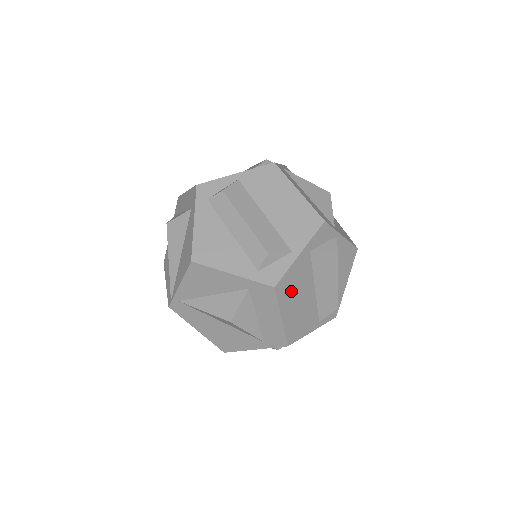
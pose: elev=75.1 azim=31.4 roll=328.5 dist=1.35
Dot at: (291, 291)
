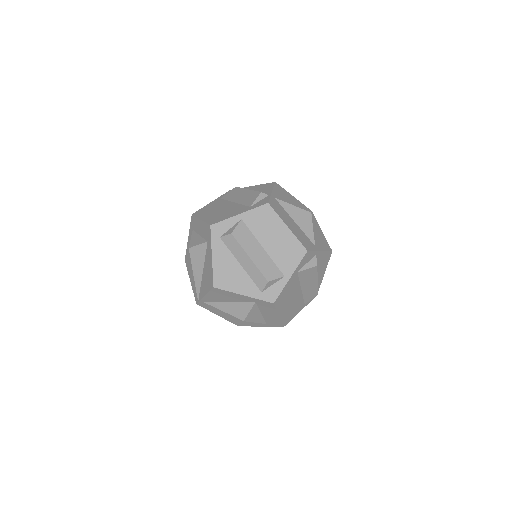
Dot at: (285, 299)
